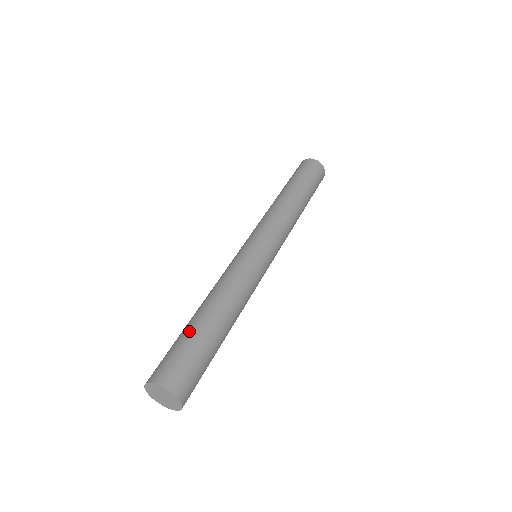
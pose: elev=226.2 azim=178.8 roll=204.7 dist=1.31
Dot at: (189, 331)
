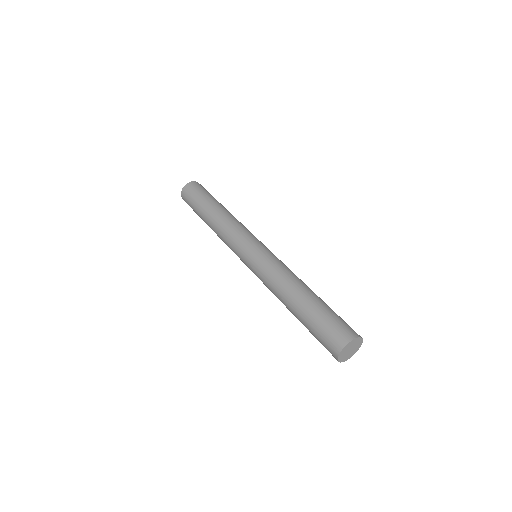
Dot at: (316, 309)
